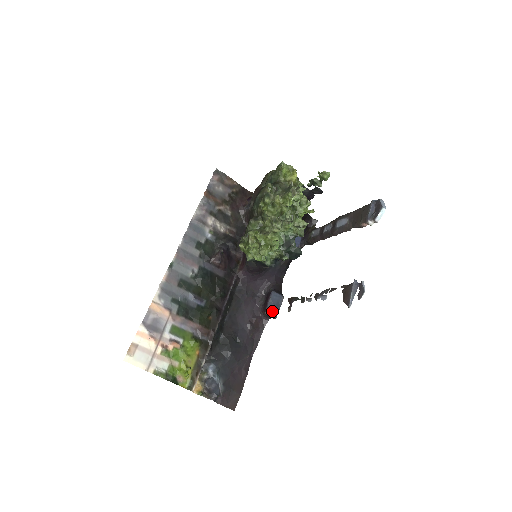
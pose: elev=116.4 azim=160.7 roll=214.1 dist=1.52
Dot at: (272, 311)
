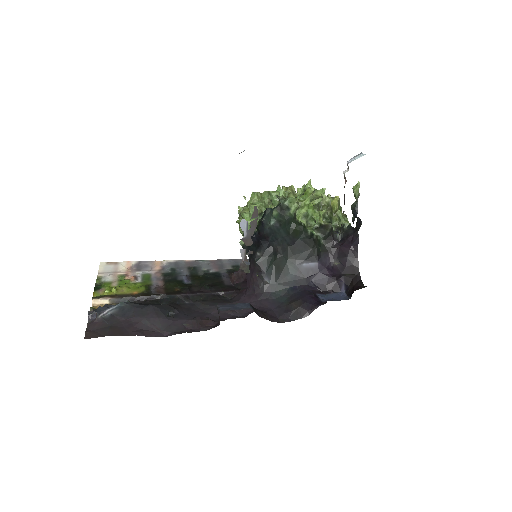
Dot at: (225, 307)
